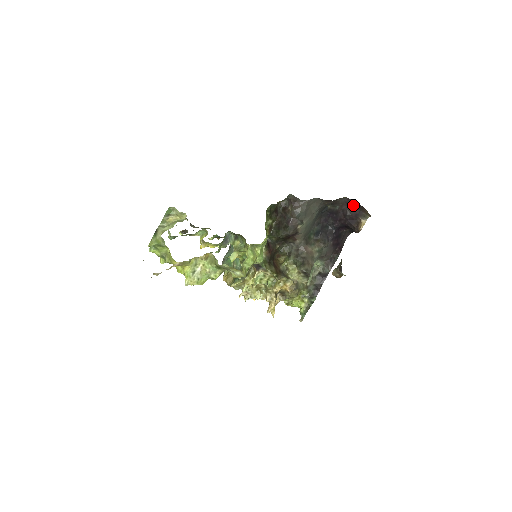
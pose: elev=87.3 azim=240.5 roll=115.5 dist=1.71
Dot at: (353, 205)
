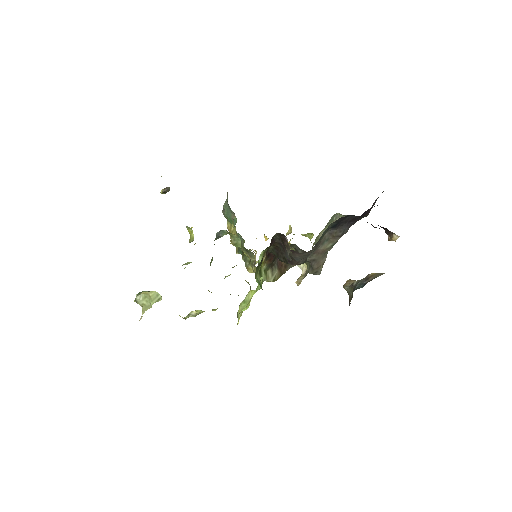
Dot at: occluded
